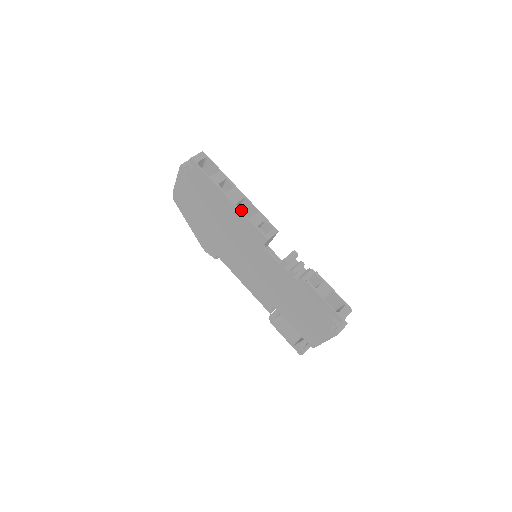
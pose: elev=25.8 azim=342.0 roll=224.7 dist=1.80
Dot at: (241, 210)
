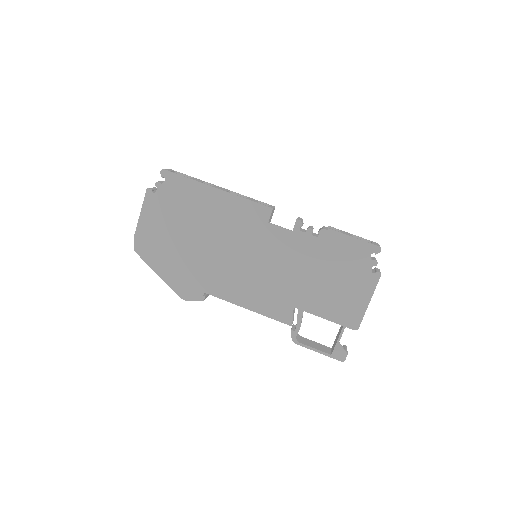
Dot at: occluded
